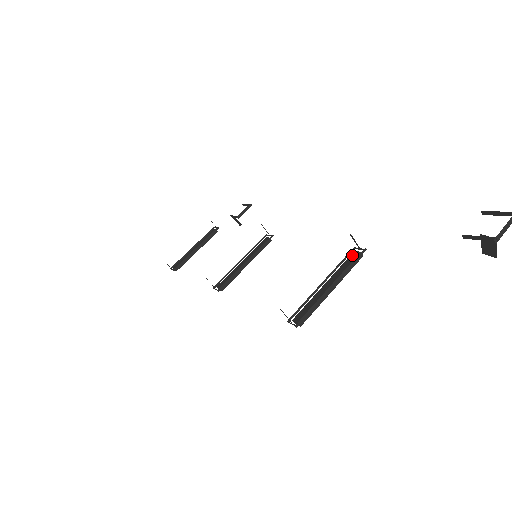
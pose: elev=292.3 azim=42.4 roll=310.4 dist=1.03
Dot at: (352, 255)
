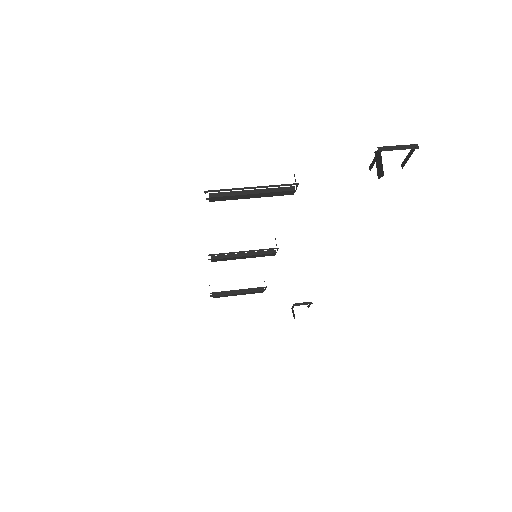
Dot at: (288, 189)
